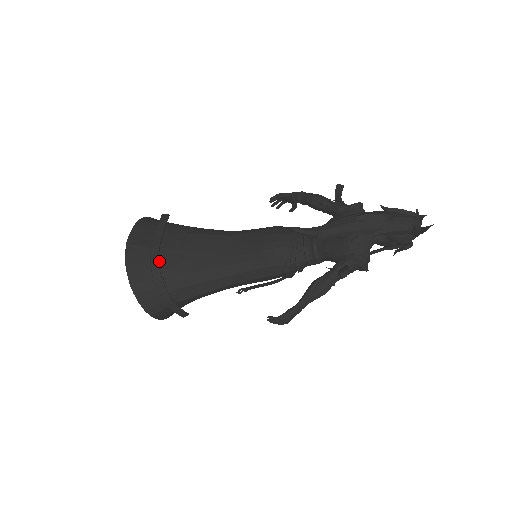
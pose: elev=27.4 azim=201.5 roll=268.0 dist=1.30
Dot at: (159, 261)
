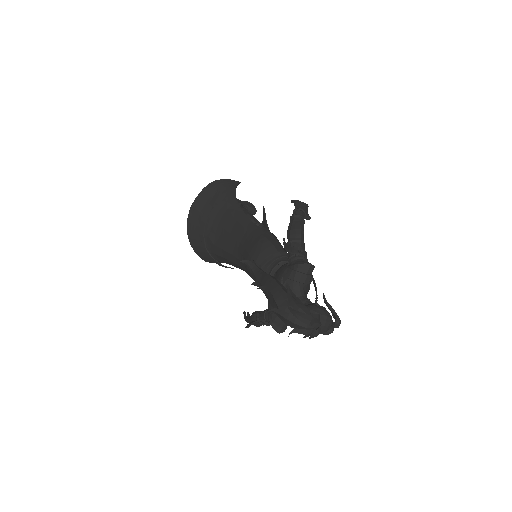
Dot at: (205, 228)
